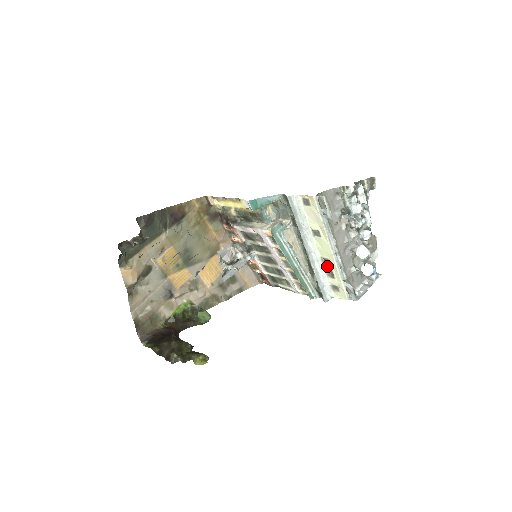
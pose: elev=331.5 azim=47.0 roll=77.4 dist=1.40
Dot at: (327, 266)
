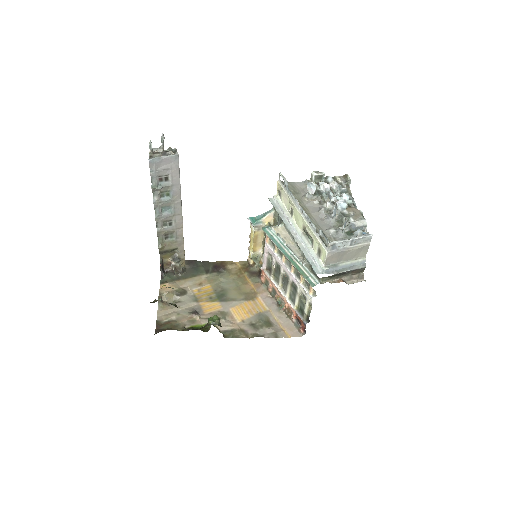
Dot at: (308, 236)
